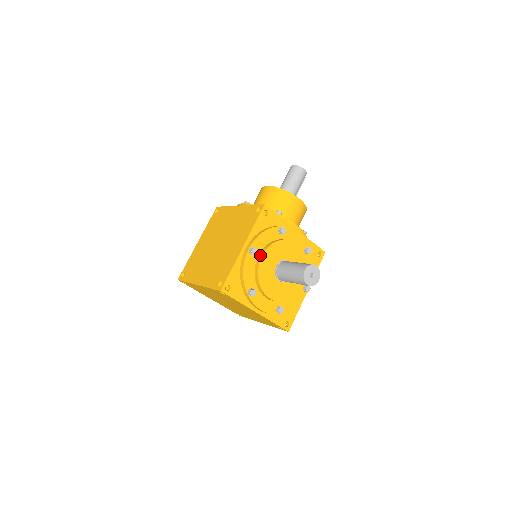
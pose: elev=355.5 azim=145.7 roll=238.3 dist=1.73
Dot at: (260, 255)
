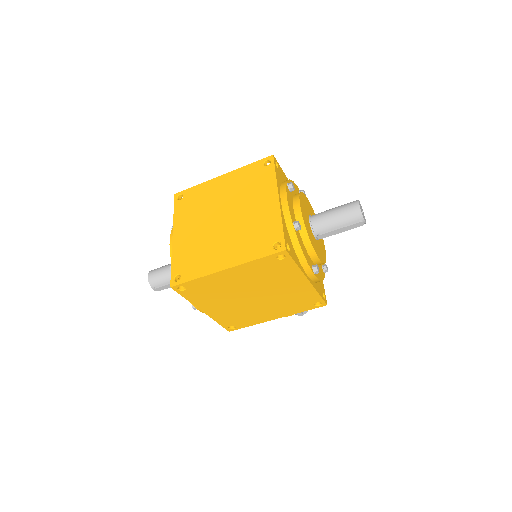
Dot at: occluded
